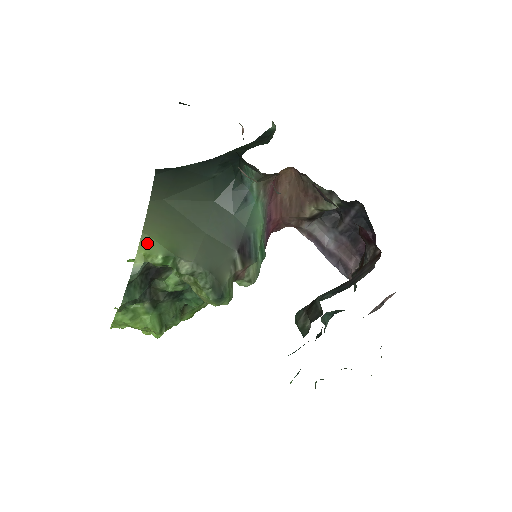
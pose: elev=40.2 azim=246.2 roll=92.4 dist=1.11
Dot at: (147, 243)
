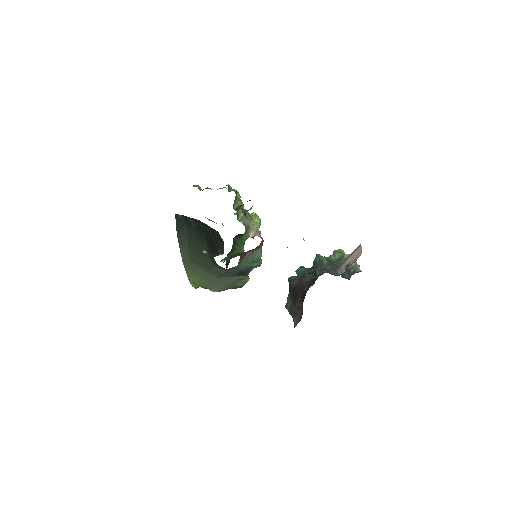
Dot at: (193, 283)
